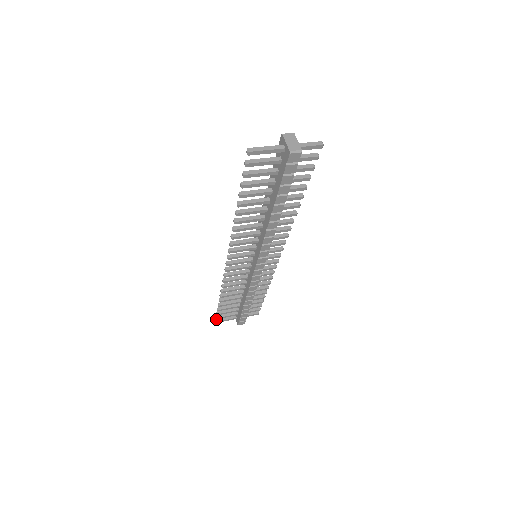
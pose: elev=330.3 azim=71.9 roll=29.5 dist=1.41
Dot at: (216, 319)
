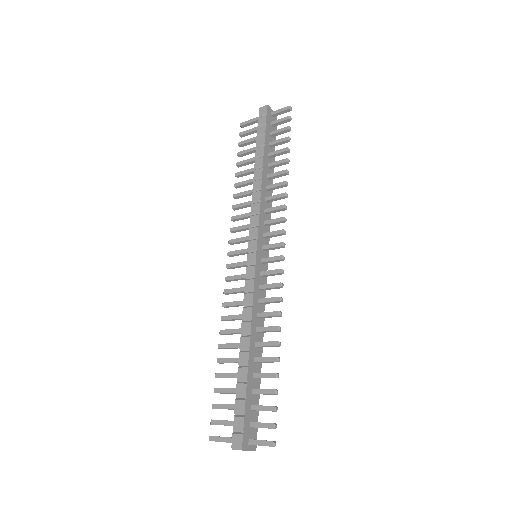
Dot at: (213, 436)
